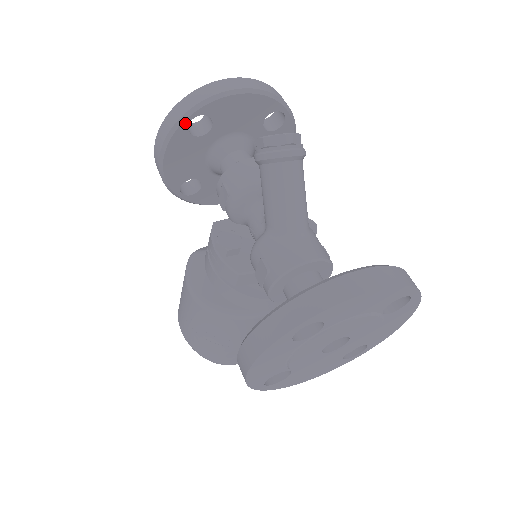
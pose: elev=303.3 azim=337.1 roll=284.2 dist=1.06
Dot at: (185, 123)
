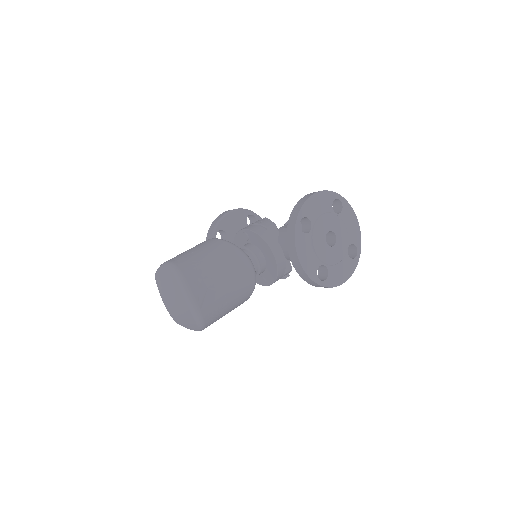
Dot at: (250, 213)
